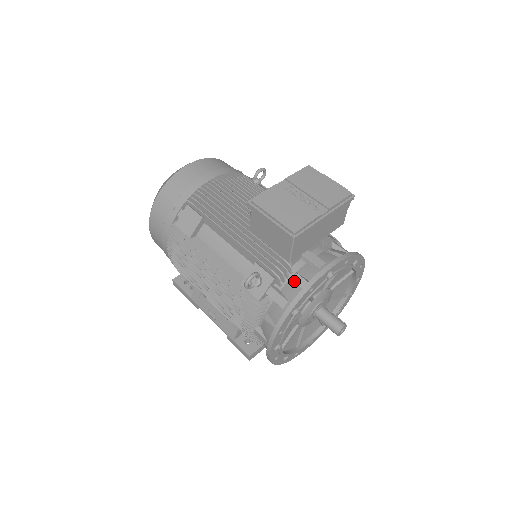
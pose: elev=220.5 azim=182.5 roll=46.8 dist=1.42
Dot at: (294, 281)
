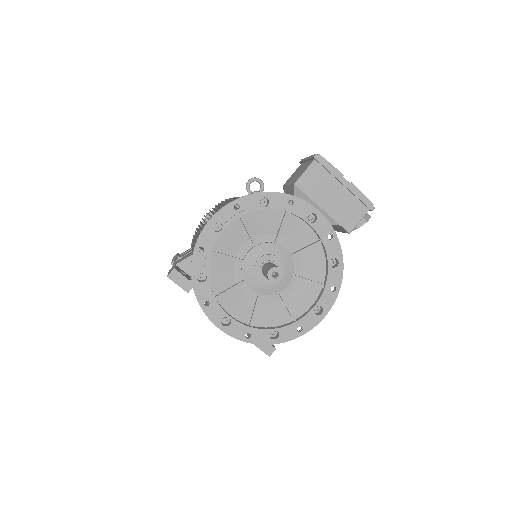
Dot at: occluded
